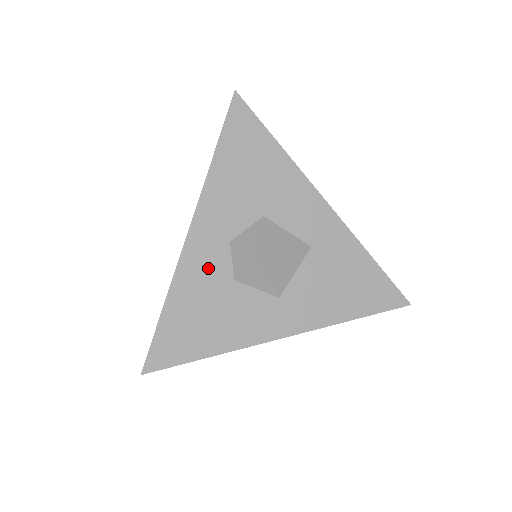
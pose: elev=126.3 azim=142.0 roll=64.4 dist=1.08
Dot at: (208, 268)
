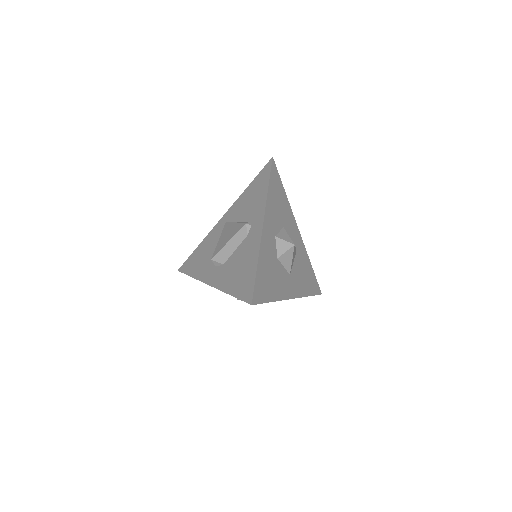
Dot at: (270, 248)
